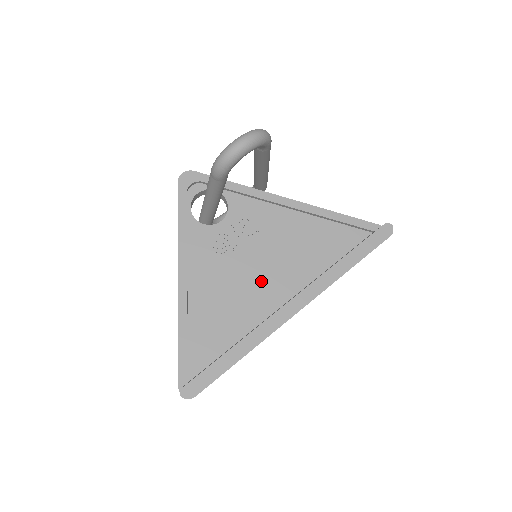
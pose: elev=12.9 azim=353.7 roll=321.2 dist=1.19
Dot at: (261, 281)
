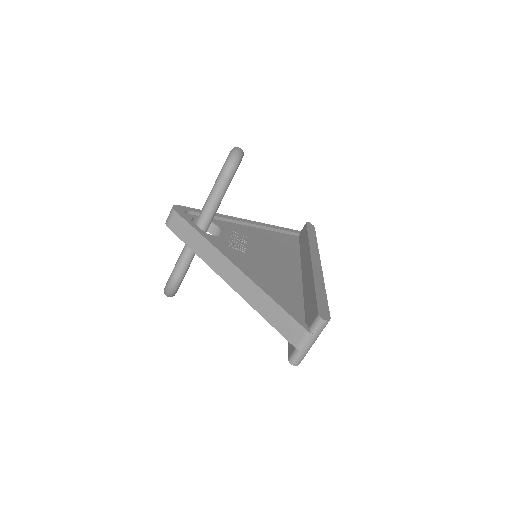
Dot at: (277, 263)
